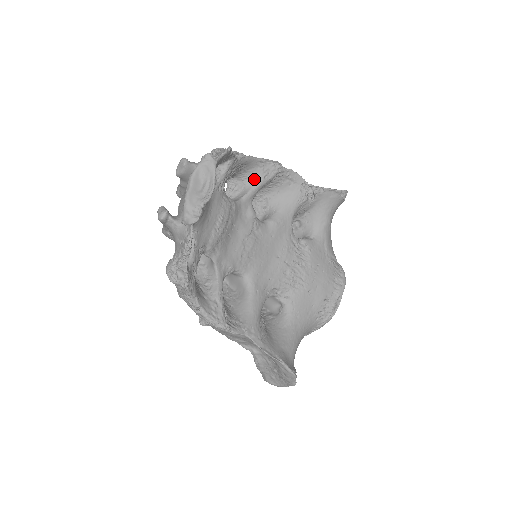
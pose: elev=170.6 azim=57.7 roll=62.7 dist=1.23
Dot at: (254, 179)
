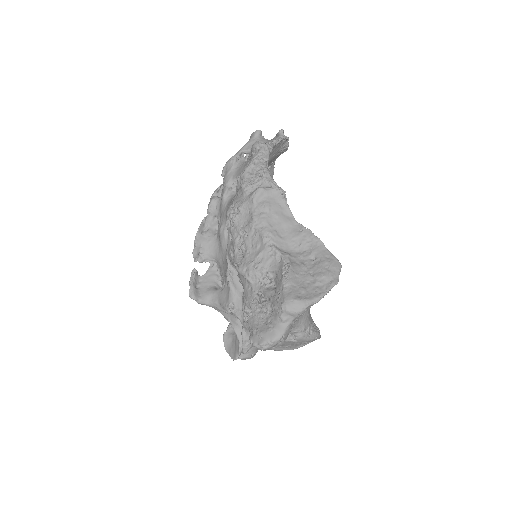
Dot at: occluded
